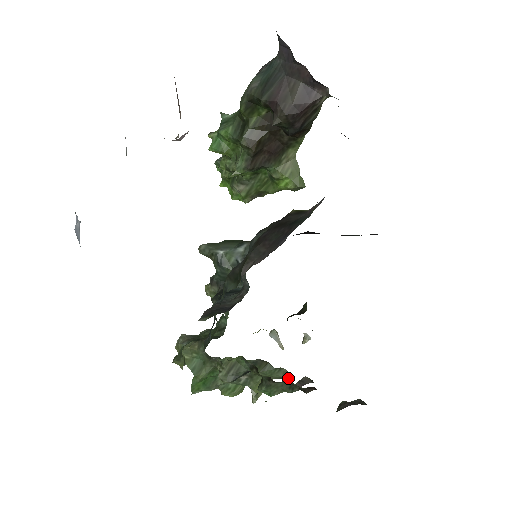
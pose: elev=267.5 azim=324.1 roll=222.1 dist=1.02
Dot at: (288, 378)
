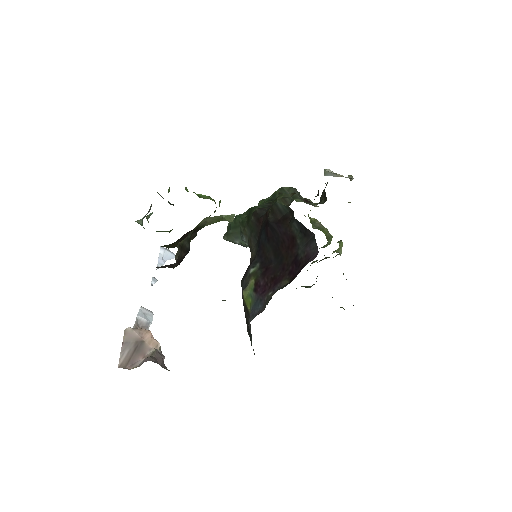
Dot at: occluded
